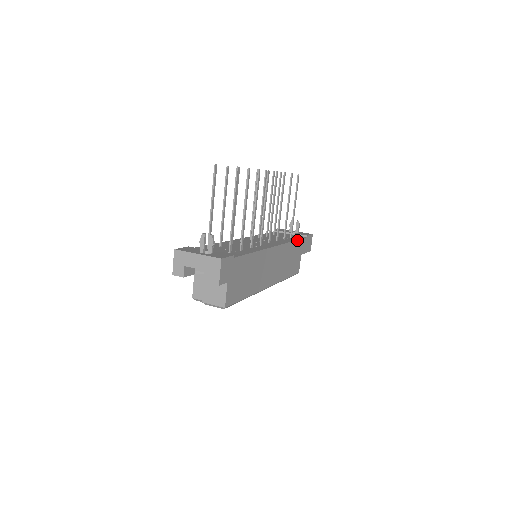
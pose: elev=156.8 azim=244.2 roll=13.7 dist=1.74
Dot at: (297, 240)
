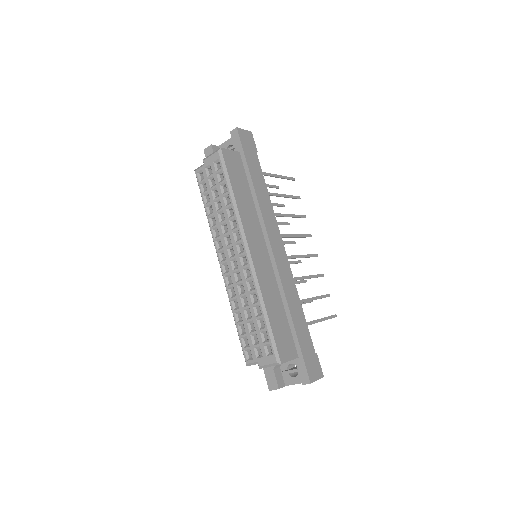
Dot at: (303, 314)
